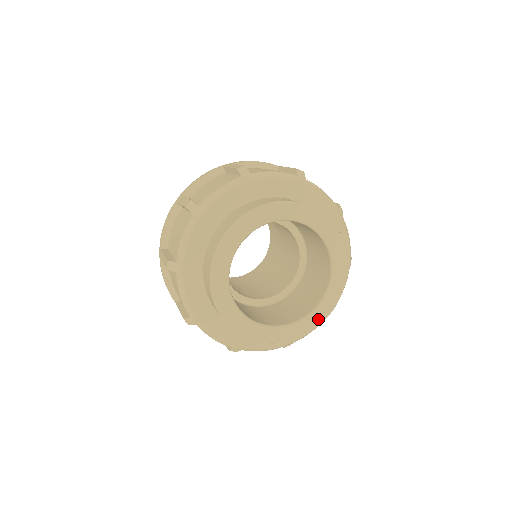
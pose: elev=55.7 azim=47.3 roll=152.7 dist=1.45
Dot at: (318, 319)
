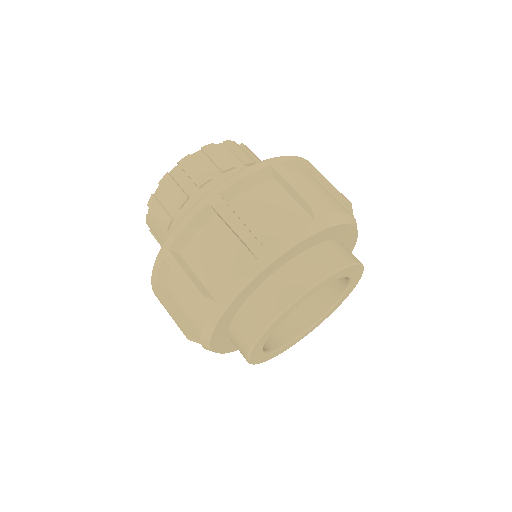
Dot at: (304, 336)
